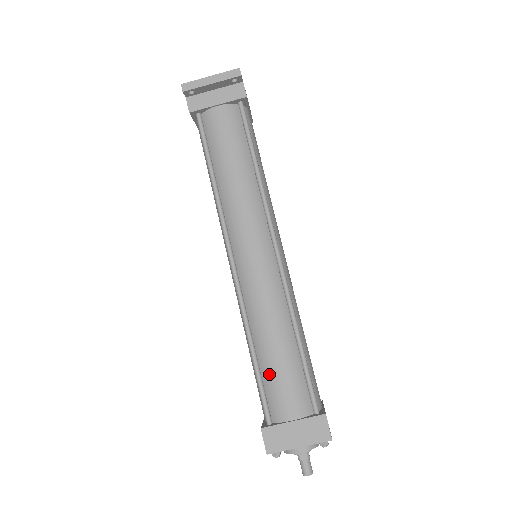
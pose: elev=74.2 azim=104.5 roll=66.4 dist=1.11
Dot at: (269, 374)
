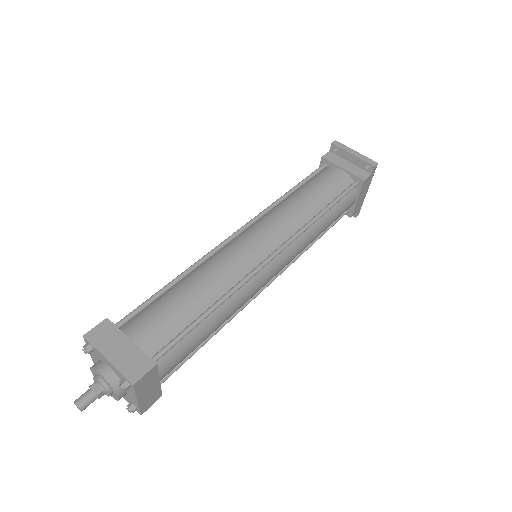
Dot at: (164, 301)
